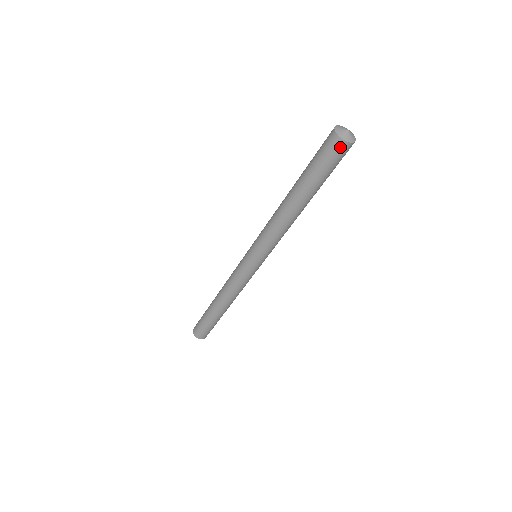
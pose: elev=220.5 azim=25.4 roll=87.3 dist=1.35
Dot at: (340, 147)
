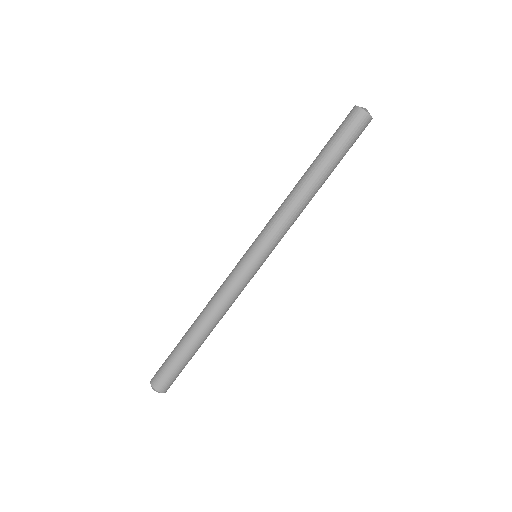
Dot at: (355, 114)
